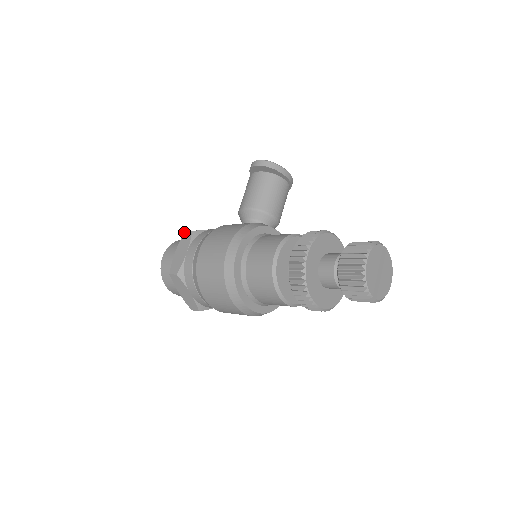
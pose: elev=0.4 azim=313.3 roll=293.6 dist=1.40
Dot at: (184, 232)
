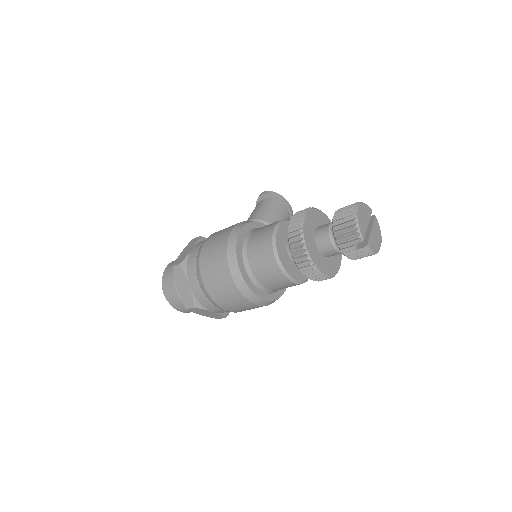
Dot at: (192, 239)
